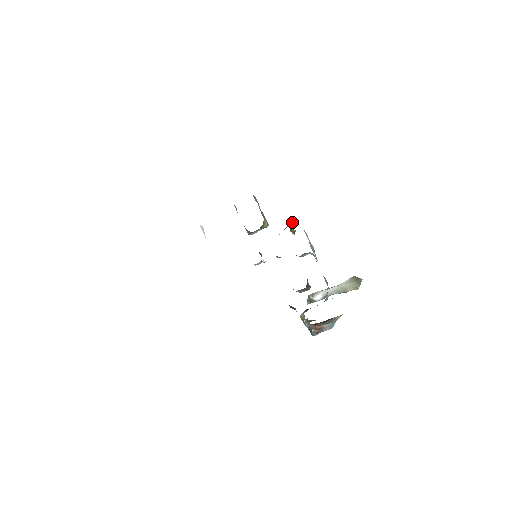
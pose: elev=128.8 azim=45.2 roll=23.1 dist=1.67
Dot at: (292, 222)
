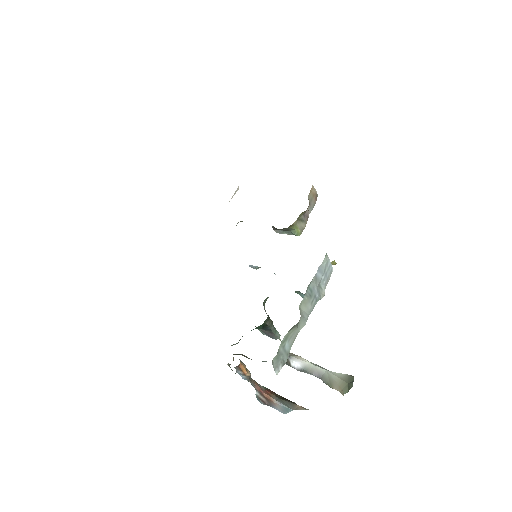
Dot at: occluded
